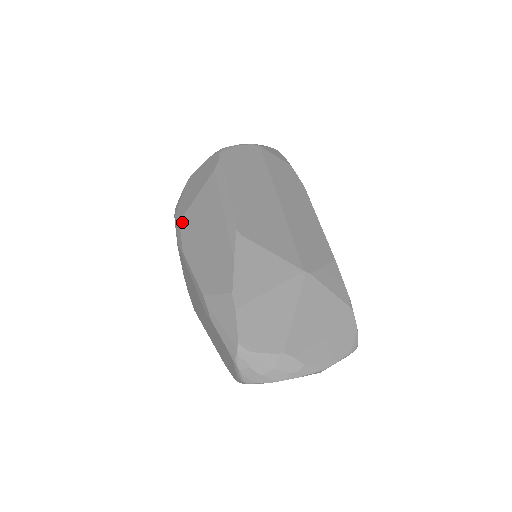
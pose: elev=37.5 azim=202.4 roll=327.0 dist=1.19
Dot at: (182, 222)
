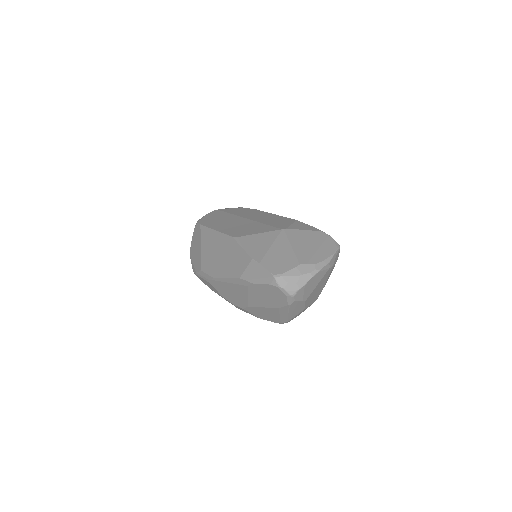
Dot at: (202, 268)
